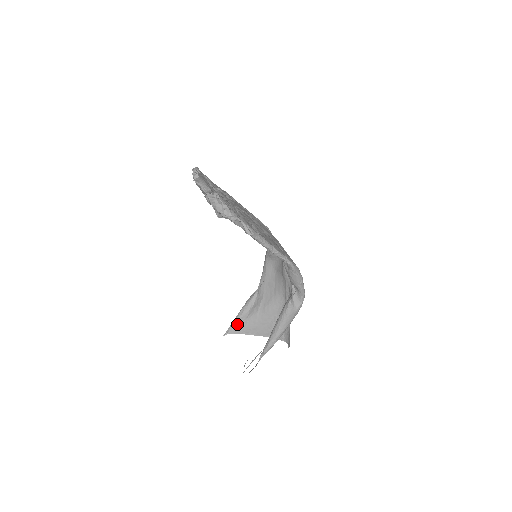
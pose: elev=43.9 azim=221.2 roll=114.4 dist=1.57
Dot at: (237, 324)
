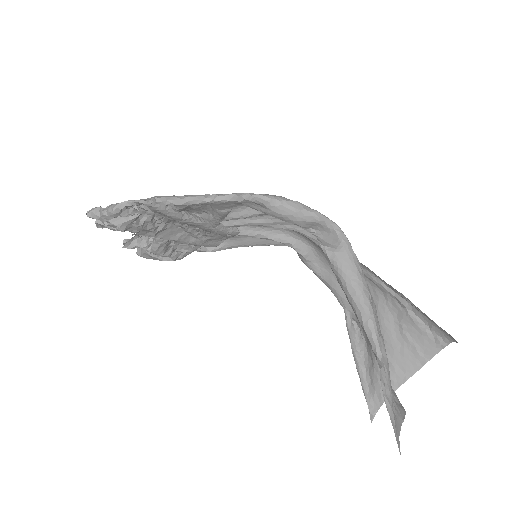
Dot at: (372, 386)
